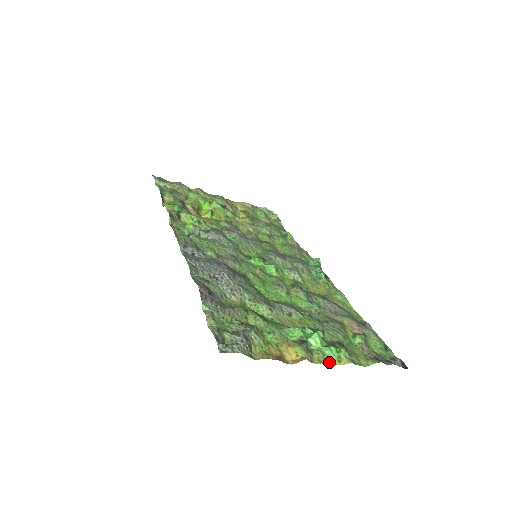
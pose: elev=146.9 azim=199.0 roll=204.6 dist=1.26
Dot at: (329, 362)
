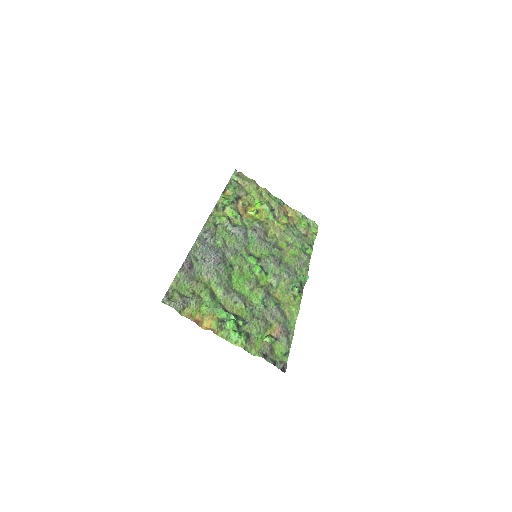
Dot at: (228, 340)
